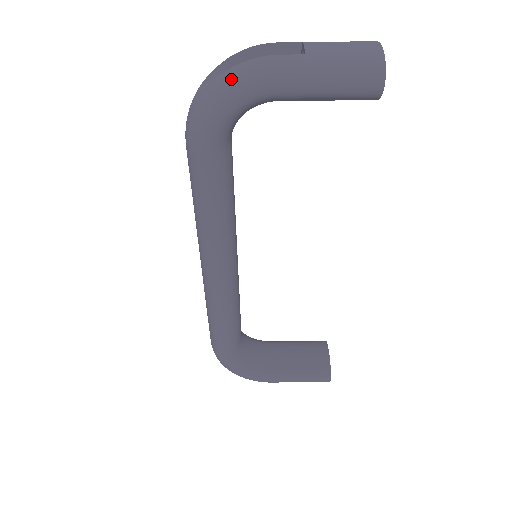
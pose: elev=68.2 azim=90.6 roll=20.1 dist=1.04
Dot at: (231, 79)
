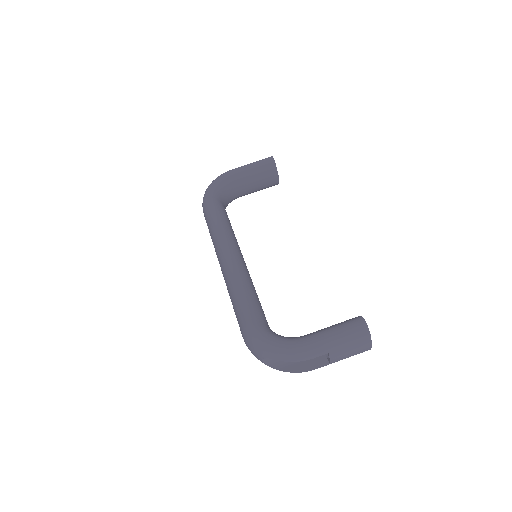
Dot at: occluded
